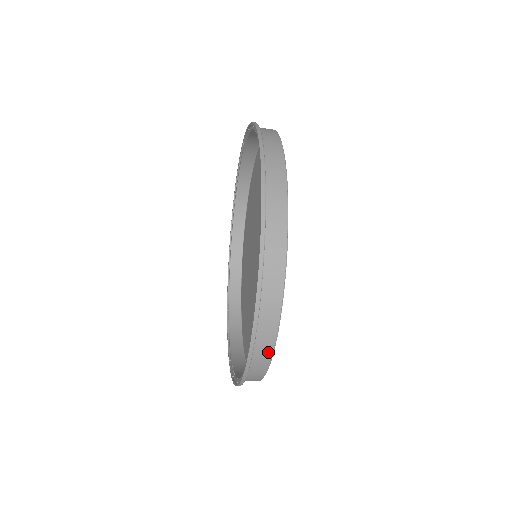
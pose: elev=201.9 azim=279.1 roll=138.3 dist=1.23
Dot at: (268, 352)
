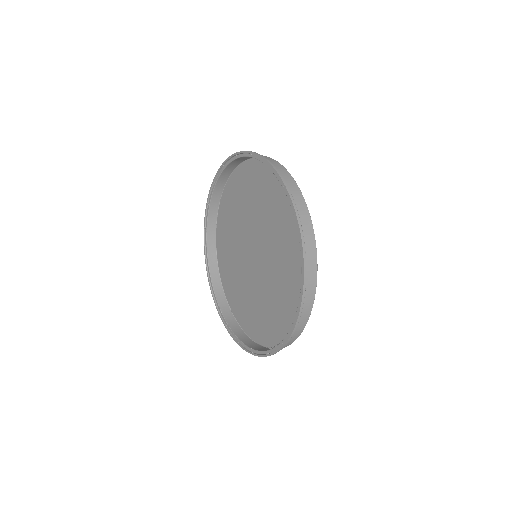
Dot at: occluded
